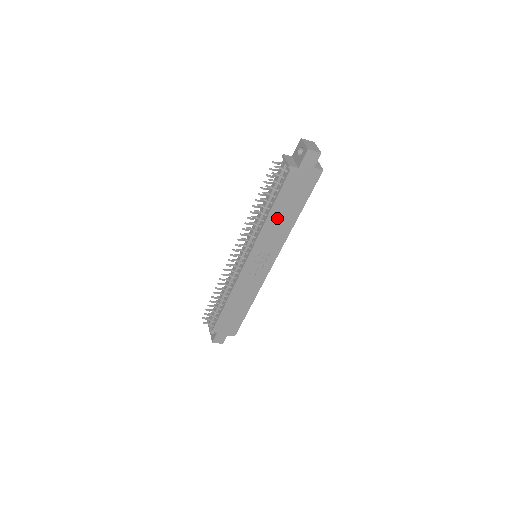
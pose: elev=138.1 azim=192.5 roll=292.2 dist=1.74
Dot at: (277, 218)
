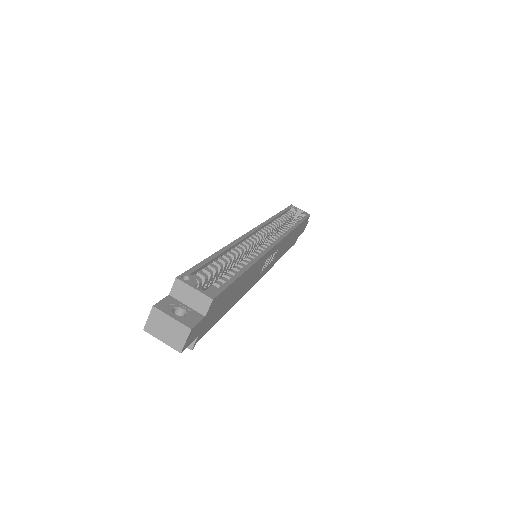
Dot at: (239, 293)
